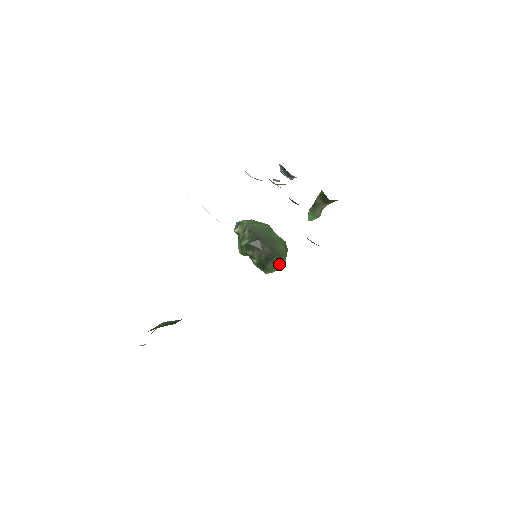
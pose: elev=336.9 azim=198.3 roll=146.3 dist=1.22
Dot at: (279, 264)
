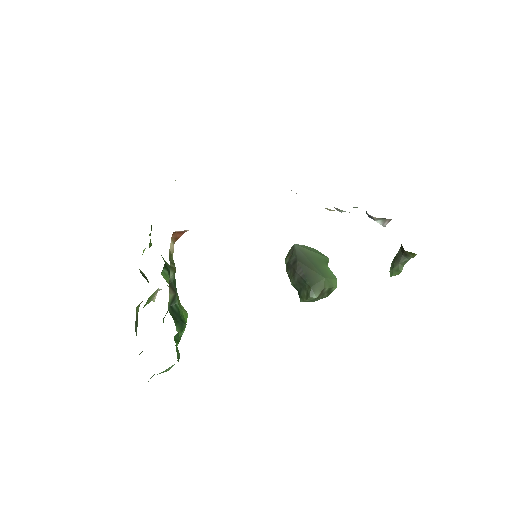
Dot at: (309, 292)
